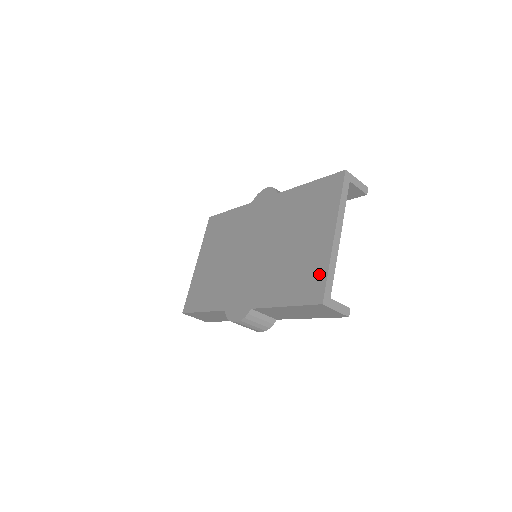
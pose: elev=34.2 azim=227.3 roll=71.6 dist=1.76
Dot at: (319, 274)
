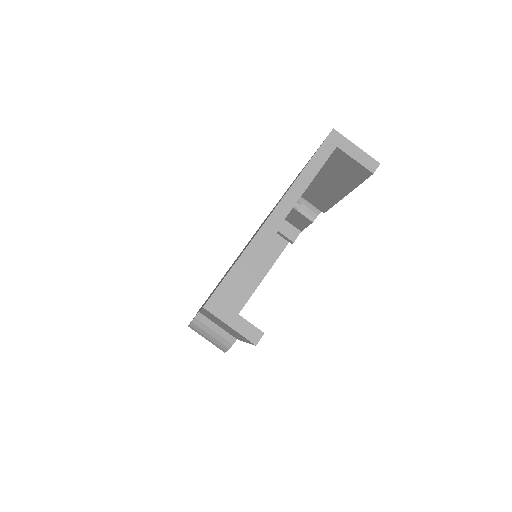
Dot at: occluded
